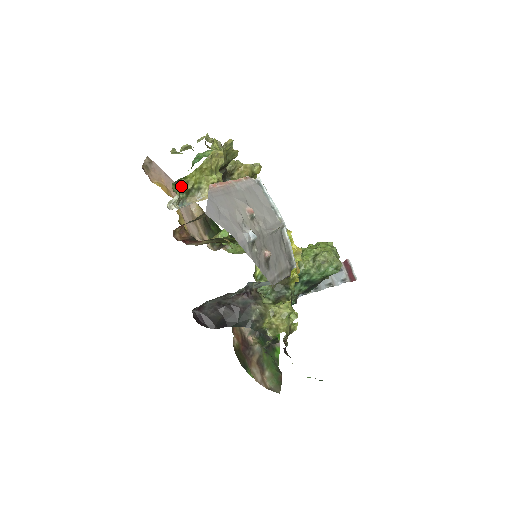
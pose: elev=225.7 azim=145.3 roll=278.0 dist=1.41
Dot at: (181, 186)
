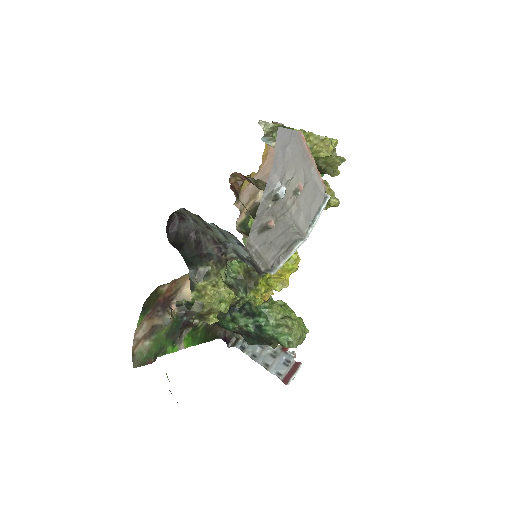
Dot at: occluded
